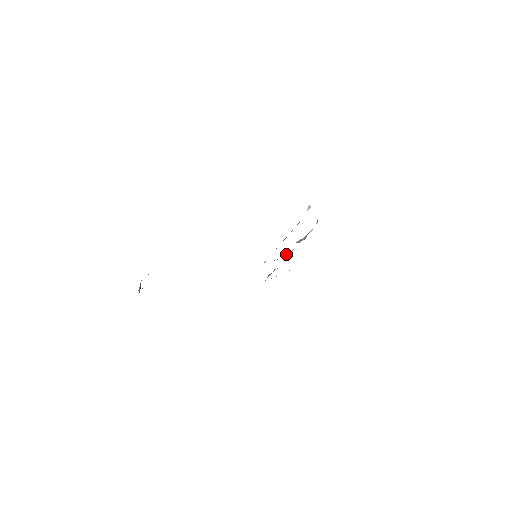
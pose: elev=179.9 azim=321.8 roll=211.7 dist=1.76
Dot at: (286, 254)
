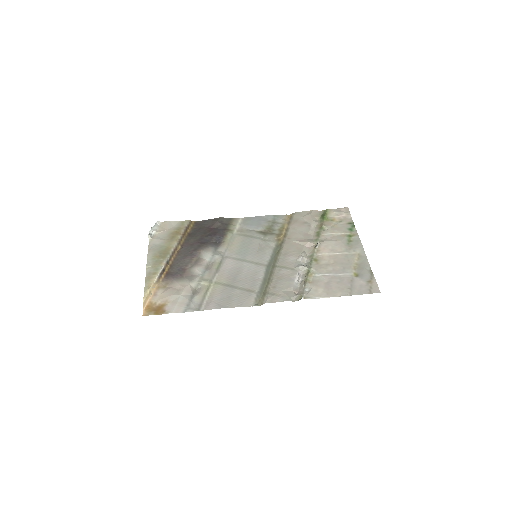
Dot at: (317, 244)
